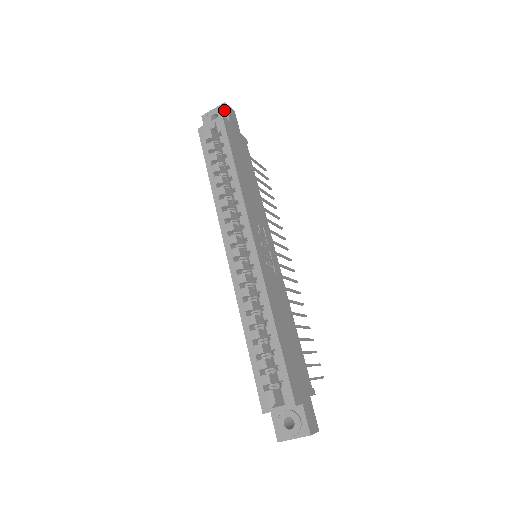
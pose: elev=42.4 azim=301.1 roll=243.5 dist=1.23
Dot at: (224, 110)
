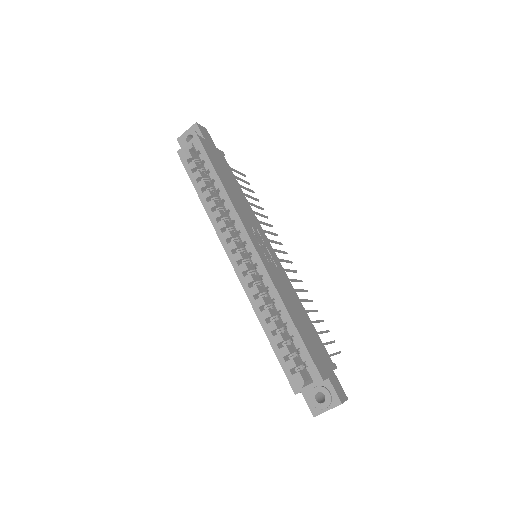
Dot at: (197, 130)
